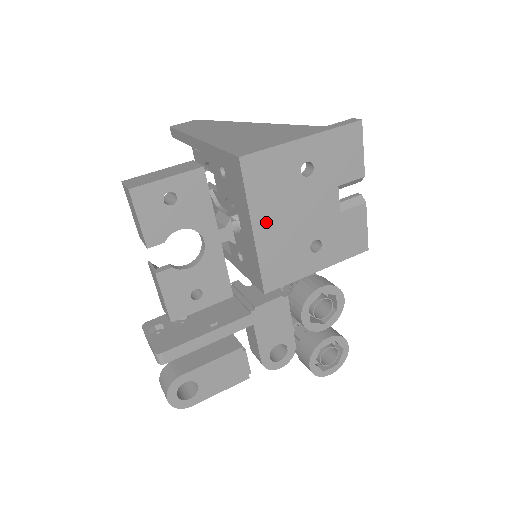
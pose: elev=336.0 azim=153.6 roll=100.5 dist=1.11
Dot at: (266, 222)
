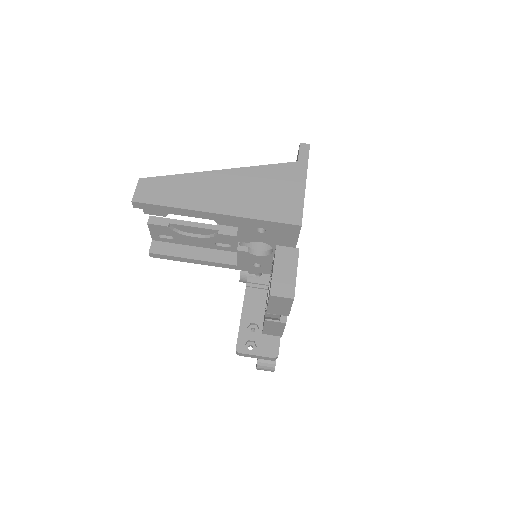
Dot at: occluded
